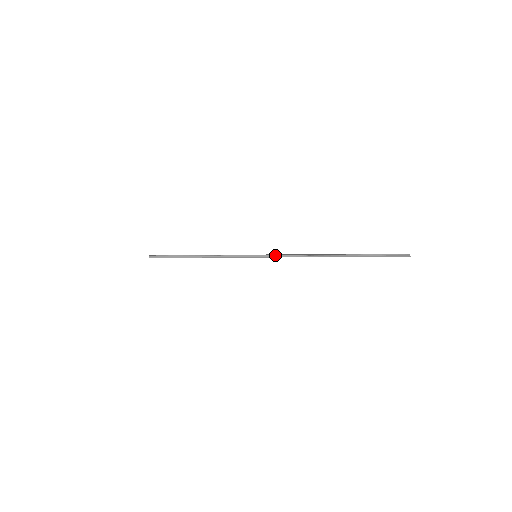
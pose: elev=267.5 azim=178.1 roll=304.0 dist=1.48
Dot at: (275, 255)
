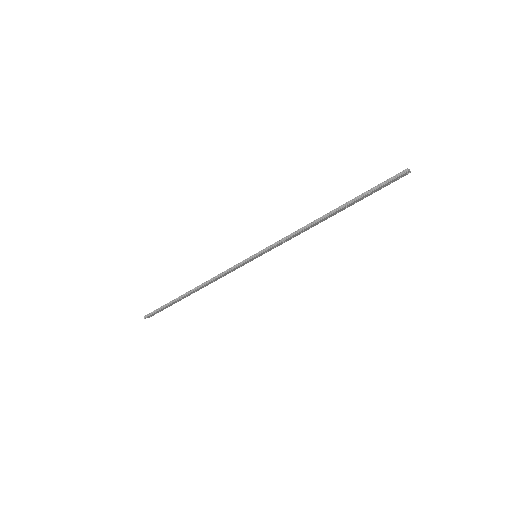
Dot at: (275, 243)
